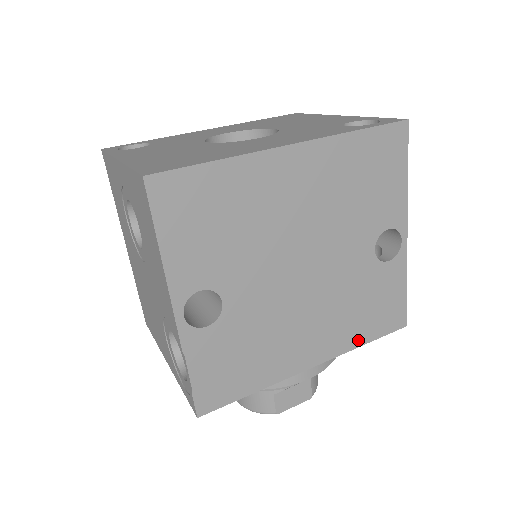
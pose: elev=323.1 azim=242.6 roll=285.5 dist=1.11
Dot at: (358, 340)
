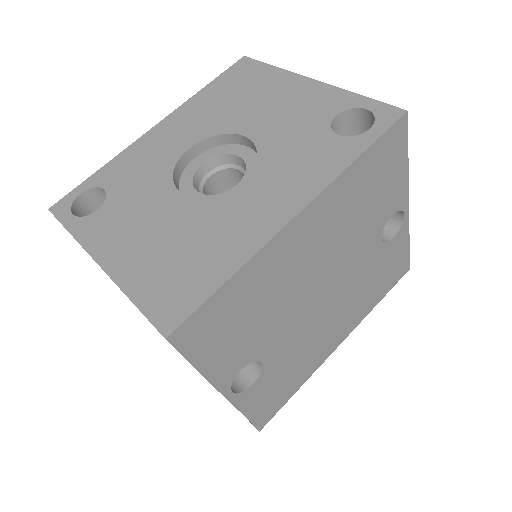
Dot at: (372, 305)
